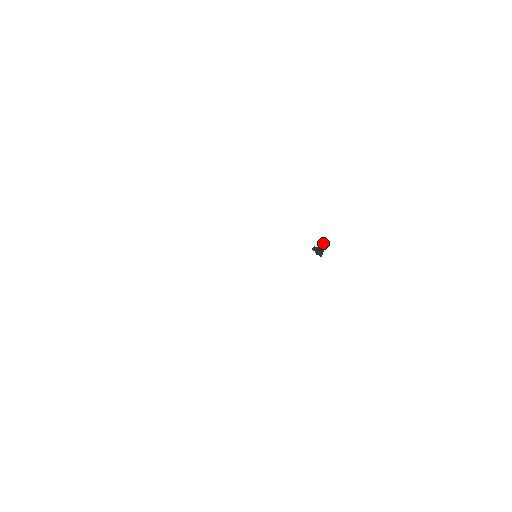
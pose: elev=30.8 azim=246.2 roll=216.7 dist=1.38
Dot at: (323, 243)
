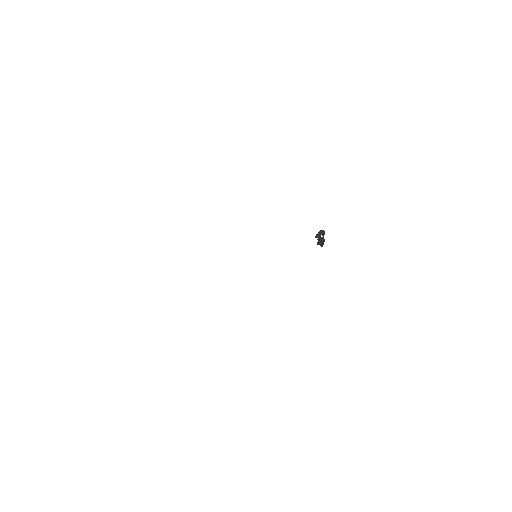
Dot at: (323, 234)
